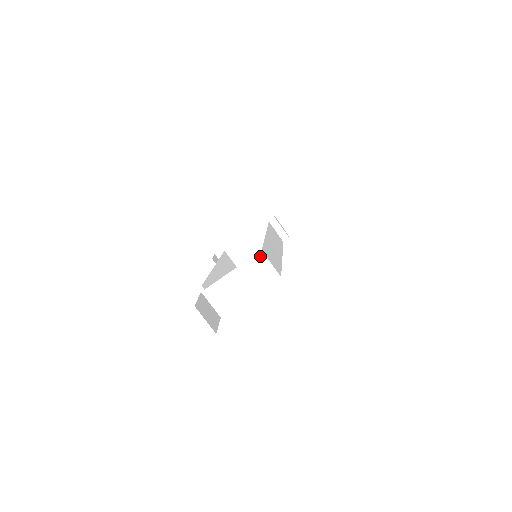
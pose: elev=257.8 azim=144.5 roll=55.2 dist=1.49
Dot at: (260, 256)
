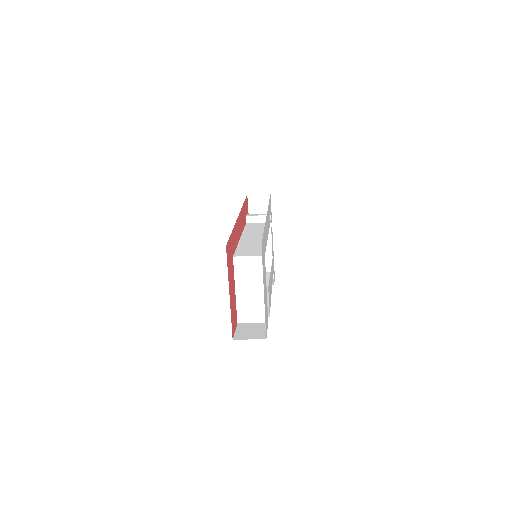
Dot at: (237, 261)
